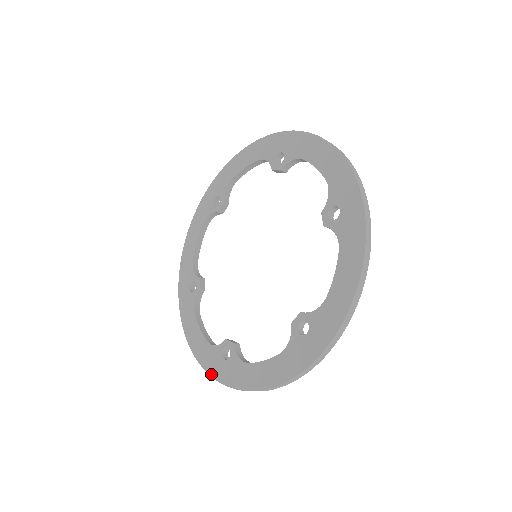
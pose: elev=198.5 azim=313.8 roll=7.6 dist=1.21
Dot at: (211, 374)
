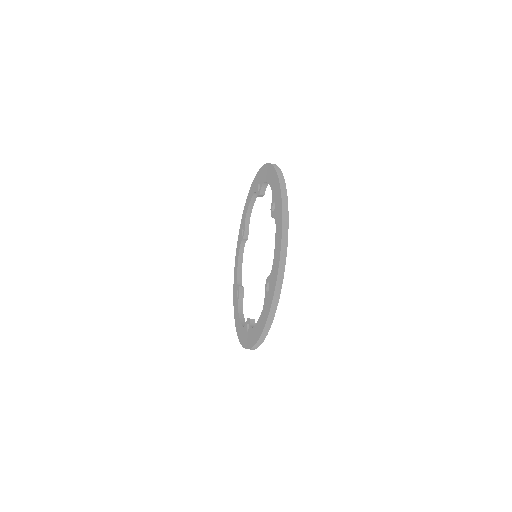
Dot at: (233, 296)
